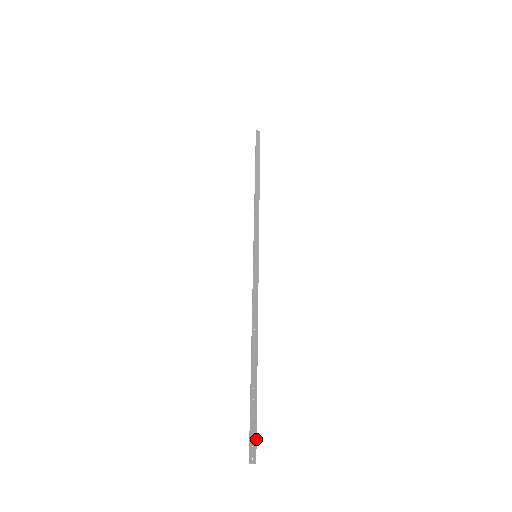
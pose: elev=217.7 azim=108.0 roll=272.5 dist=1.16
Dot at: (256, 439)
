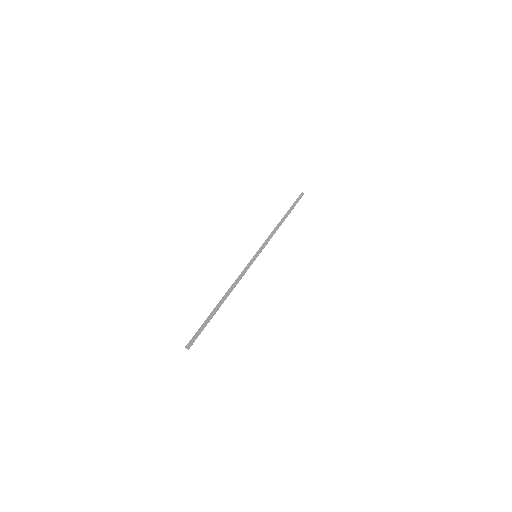
Dot at: occluded
